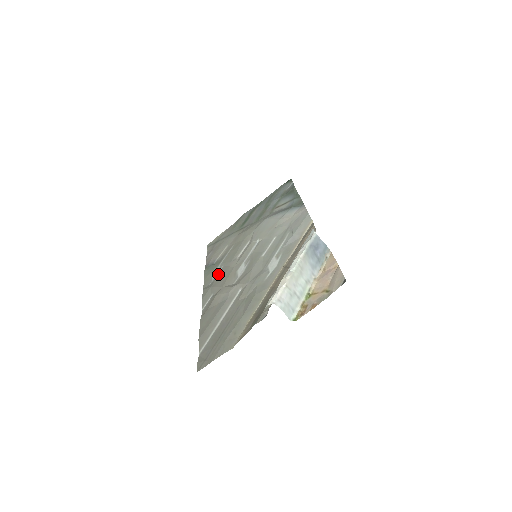
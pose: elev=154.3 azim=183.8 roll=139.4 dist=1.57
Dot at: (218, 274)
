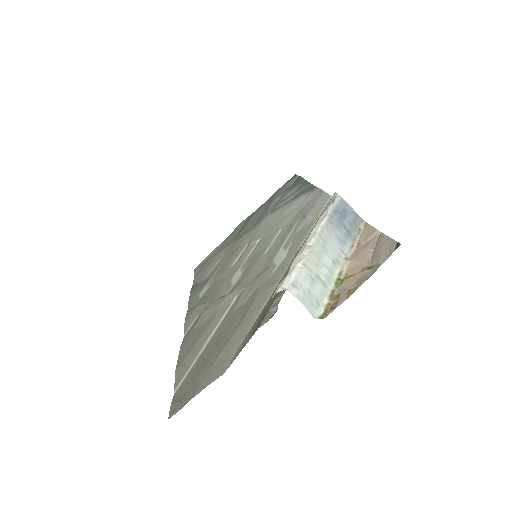
Dot at: (206, 290)
